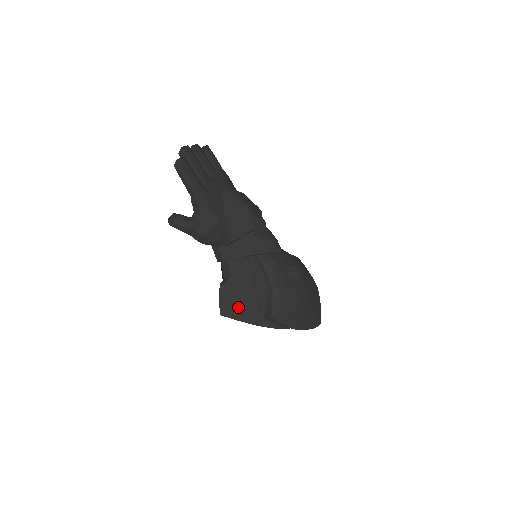
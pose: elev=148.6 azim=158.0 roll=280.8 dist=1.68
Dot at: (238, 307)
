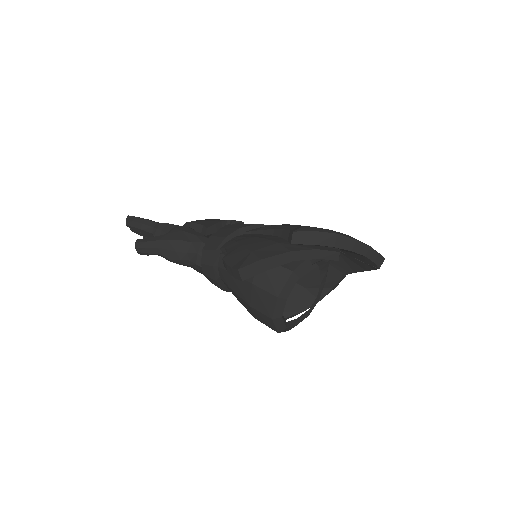
Dot at: (252, 252)
